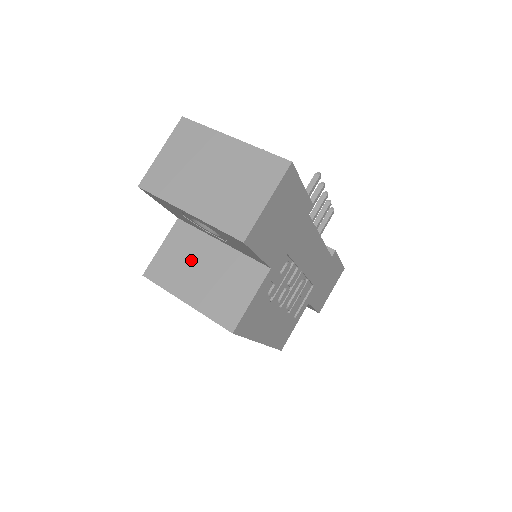
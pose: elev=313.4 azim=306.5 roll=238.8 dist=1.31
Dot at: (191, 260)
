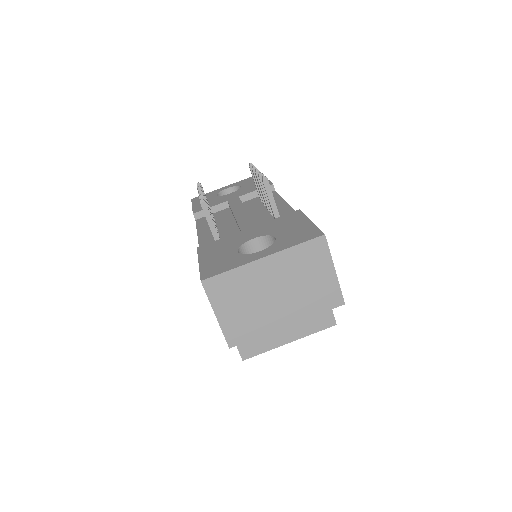
Dot at: occluded
